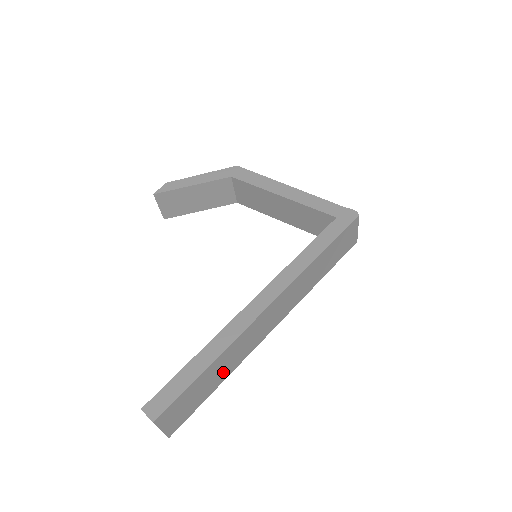
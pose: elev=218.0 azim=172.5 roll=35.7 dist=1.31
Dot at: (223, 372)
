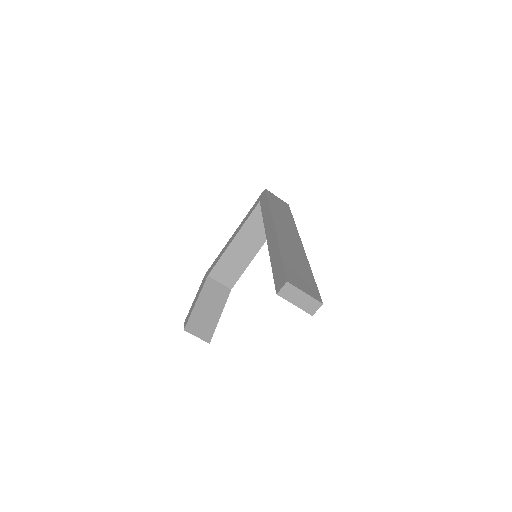
Dot at: (301, 263)
